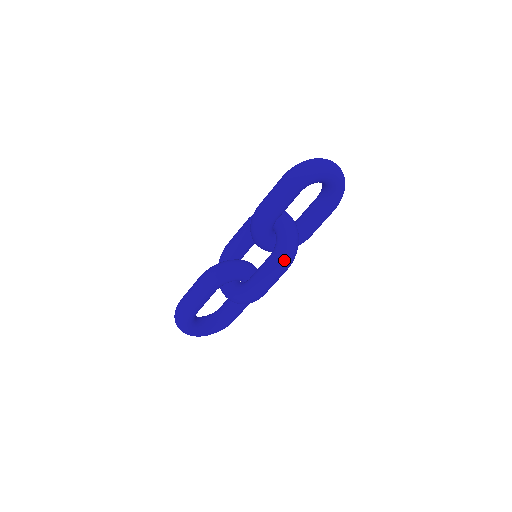
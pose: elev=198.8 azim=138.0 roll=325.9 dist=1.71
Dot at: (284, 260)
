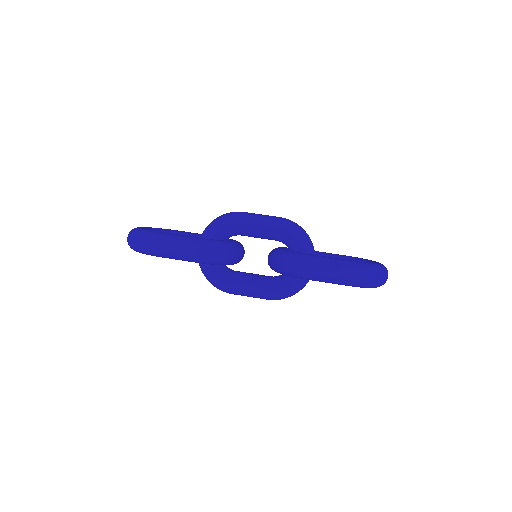
Dot at: (278, 299)
